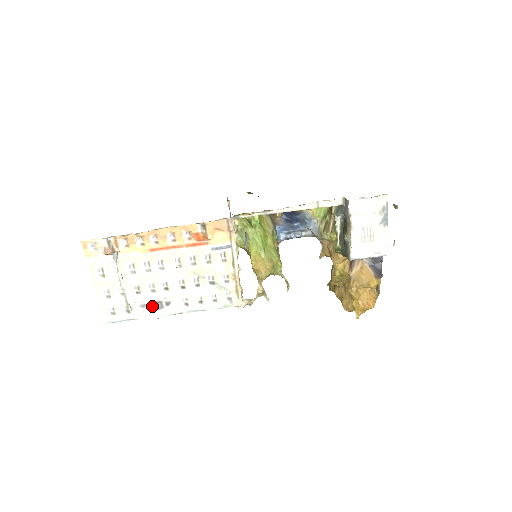
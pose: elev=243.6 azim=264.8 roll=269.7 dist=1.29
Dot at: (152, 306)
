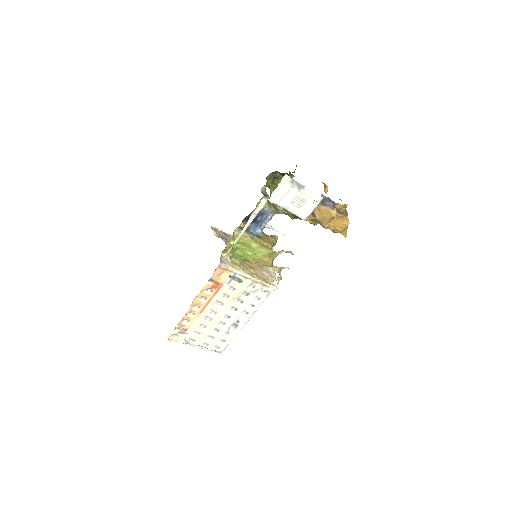
Dot at: (232, 329)
